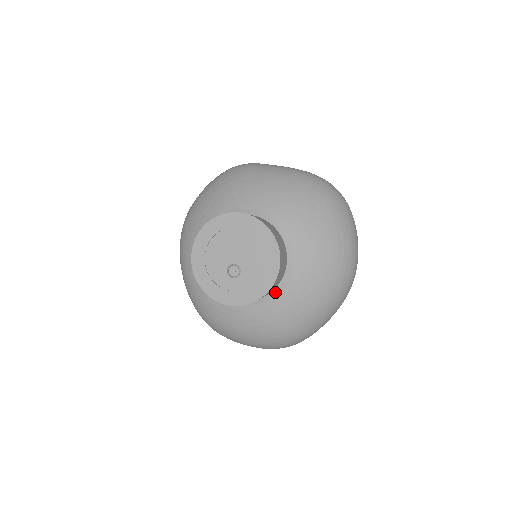
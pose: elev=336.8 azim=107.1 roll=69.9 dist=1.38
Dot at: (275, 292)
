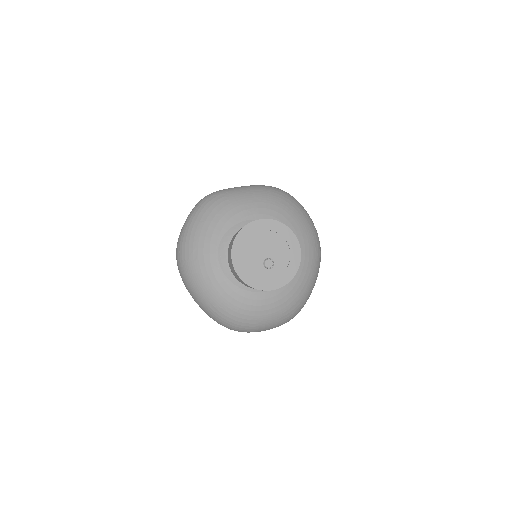
Dot at: occluded
